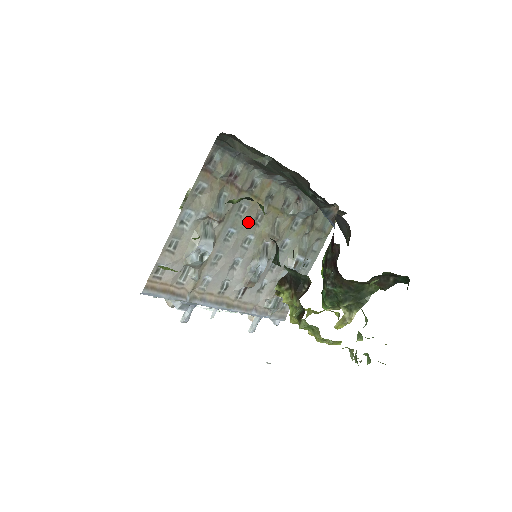
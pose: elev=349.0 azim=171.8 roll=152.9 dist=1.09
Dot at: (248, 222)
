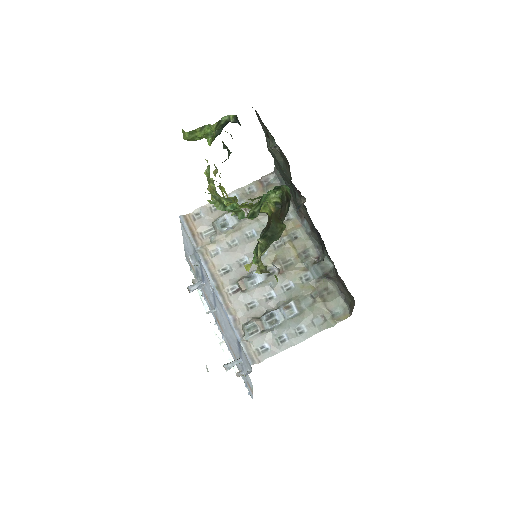
Dot at: occluded
